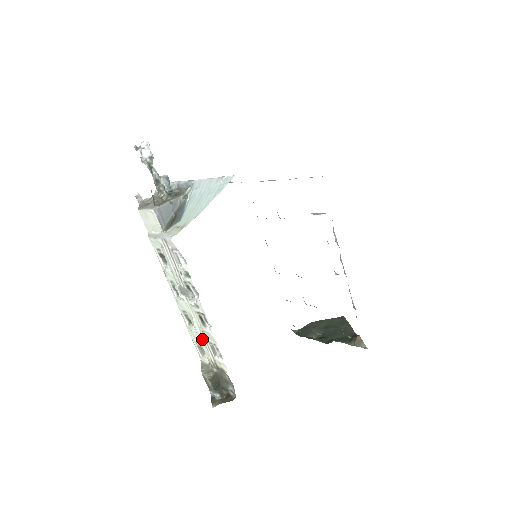
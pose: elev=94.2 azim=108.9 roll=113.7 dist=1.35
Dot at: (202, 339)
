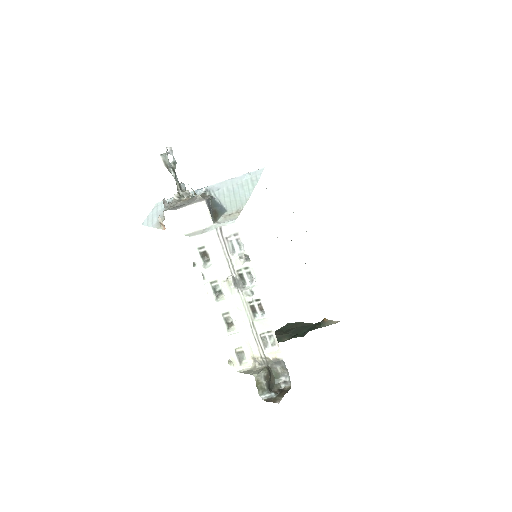
Dot at: (252, 334)
